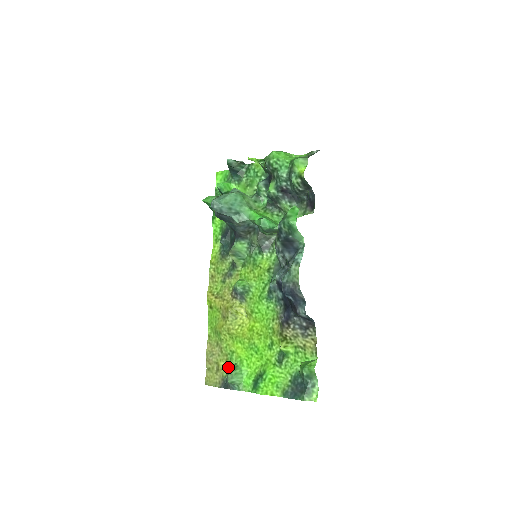
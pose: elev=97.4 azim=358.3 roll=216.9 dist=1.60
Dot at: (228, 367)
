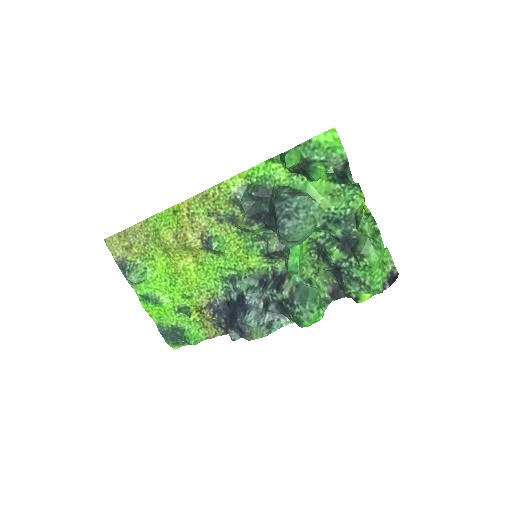
Dot at: (138, 259)
